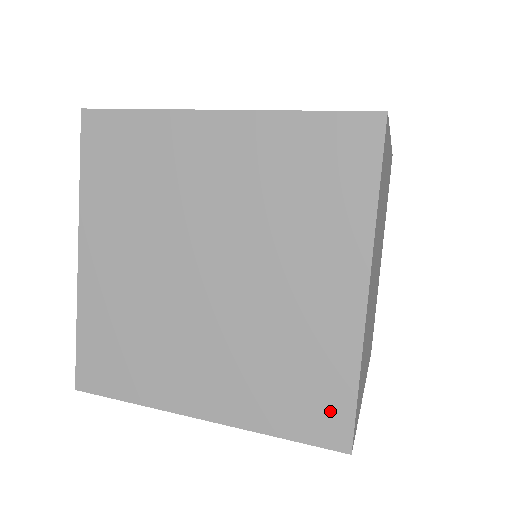
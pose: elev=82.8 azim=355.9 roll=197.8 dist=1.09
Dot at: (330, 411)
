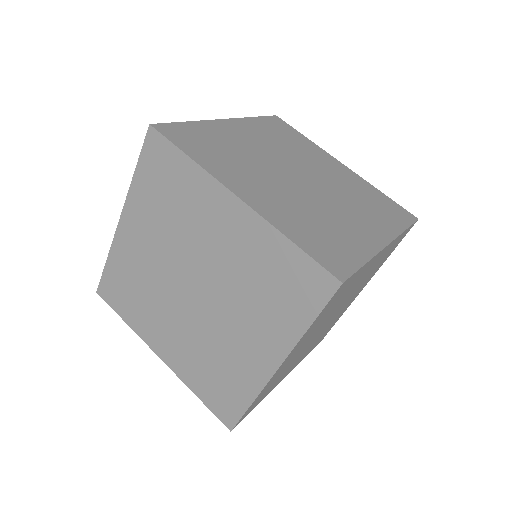
Dot at: (229, 406)
